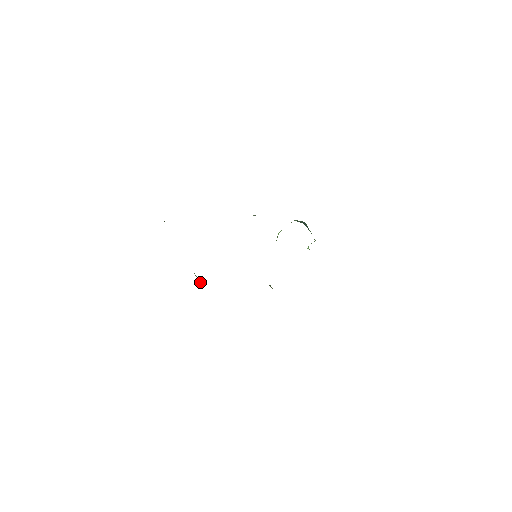
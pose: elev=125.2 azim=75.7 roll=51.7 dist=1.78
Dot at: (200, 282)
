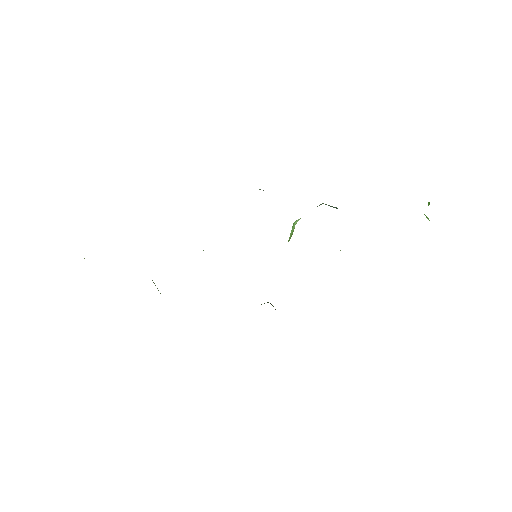
Dot at: occluded
